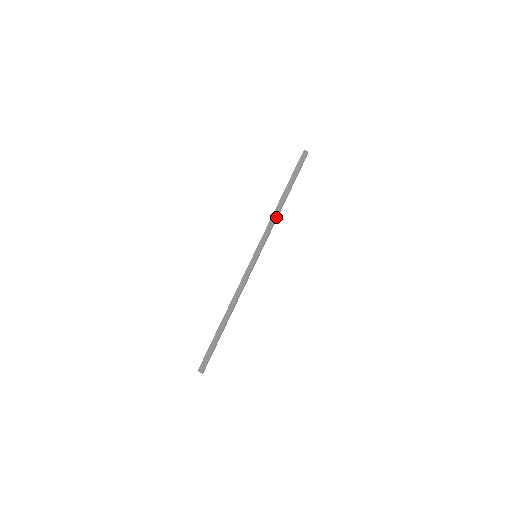
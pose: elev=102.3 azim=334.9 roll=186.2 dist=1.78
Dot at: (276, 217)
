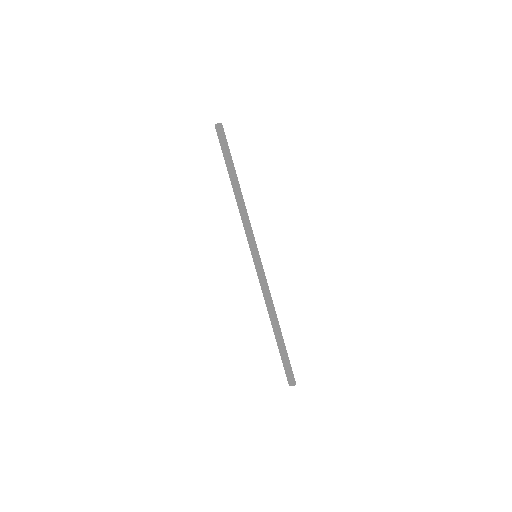
Dot at: occluded
